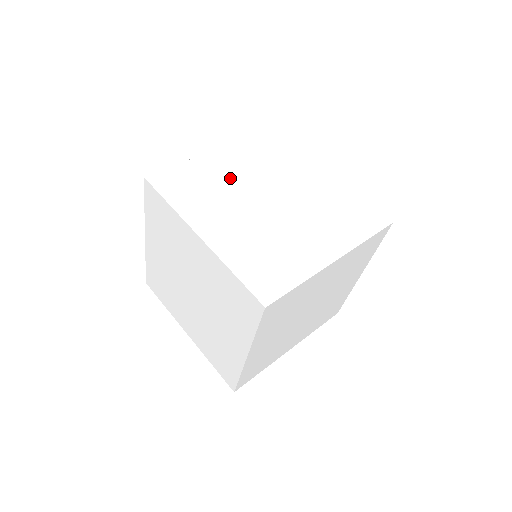
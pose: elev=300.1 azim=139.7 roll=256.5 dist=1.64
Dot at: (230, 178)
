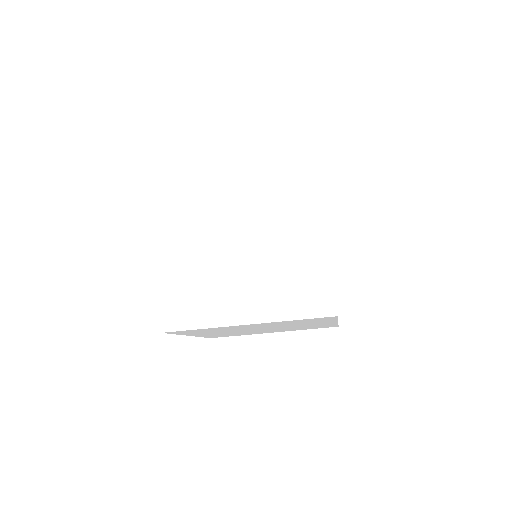
Dot at: (222, 198)
